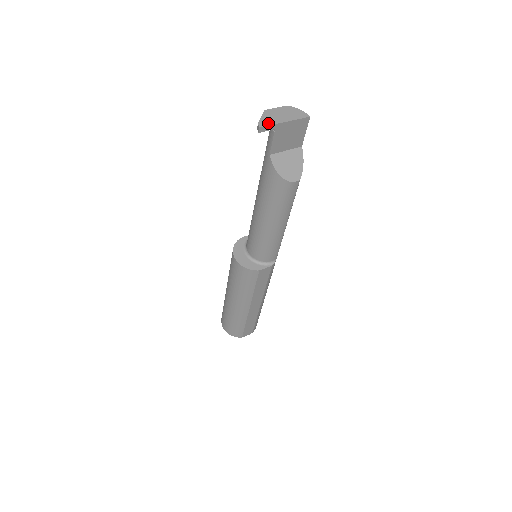
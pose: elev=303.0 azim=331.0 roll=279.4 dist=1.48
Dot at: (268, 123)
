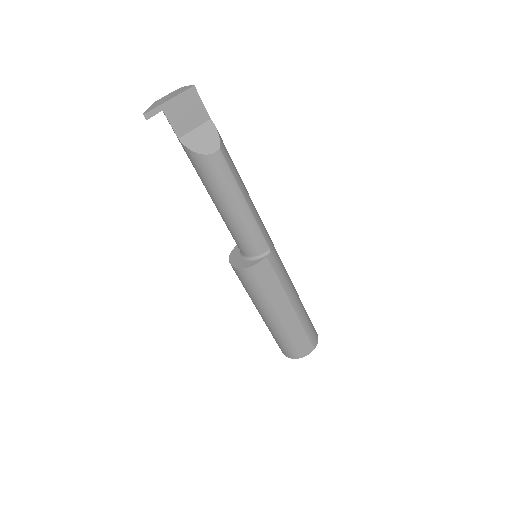
Dot at: (152, 108)
